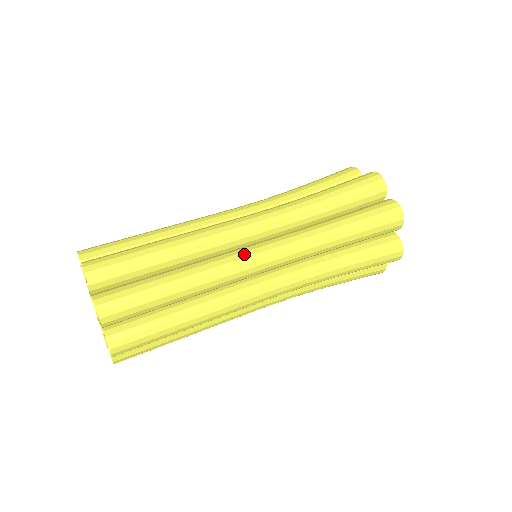
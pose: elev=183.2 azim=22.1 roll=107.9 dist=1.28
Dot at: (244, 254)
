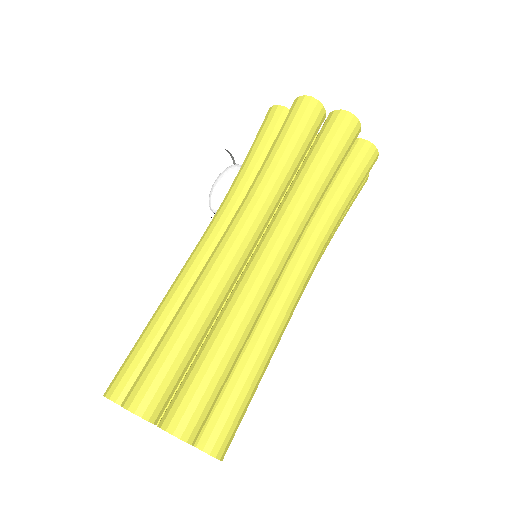
Dot at: (290, 297)
